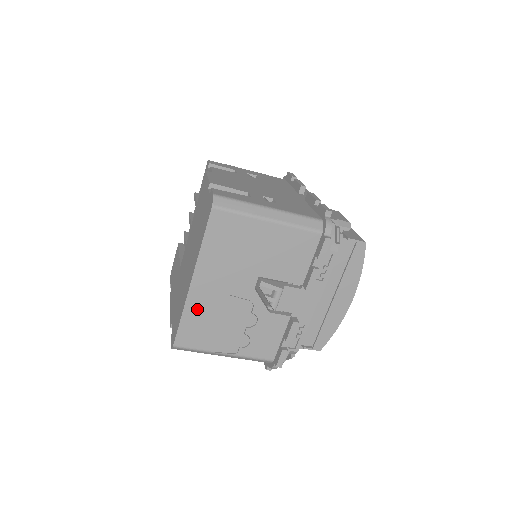
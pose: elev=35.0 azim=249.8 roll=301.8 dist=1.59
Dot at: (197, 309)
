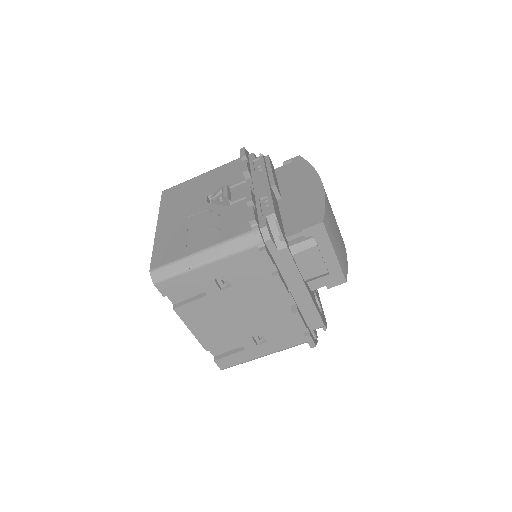
Dot at: (165, 238)
